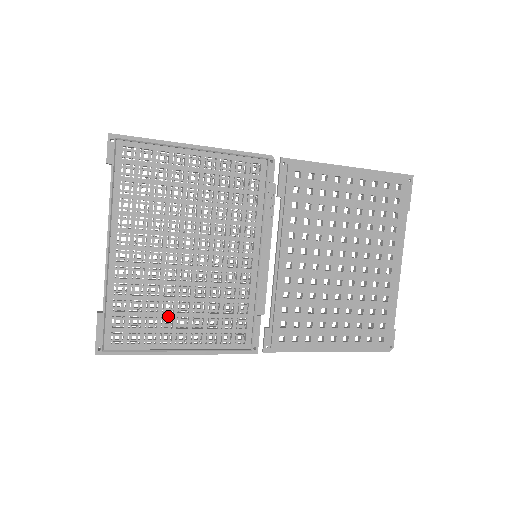
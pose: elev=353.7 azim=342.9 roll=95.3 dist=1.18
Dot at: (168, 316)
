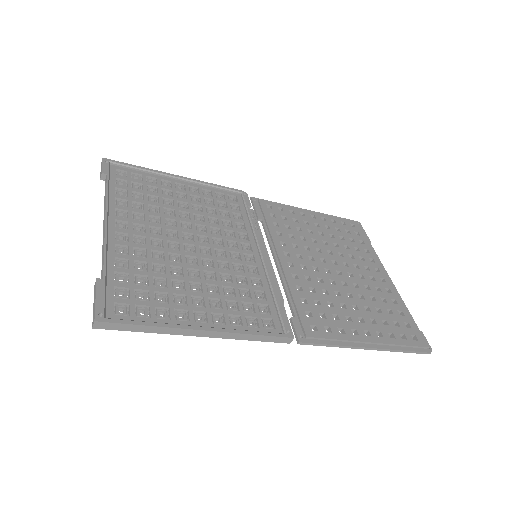
Dot at: (180, 293)
